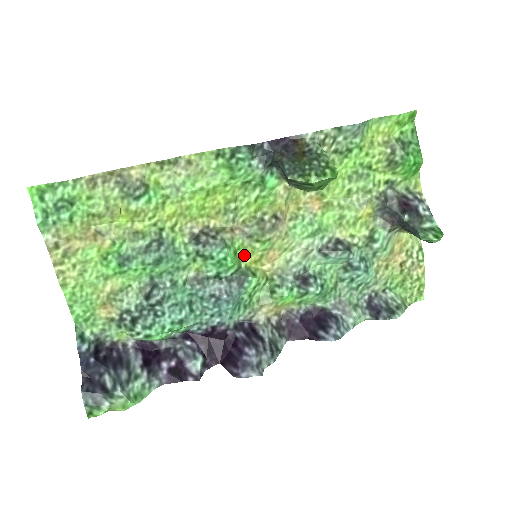
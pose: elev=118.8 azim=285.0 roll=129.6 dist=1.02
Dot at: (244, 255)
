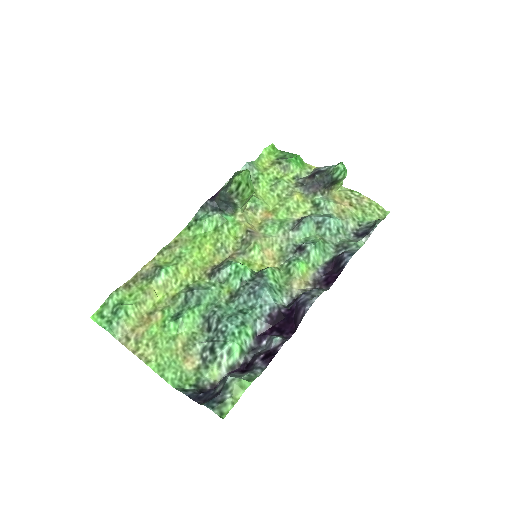
Dot at: (251, 266)
